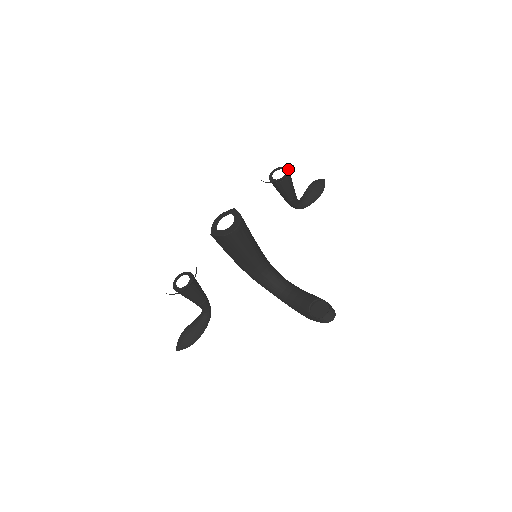
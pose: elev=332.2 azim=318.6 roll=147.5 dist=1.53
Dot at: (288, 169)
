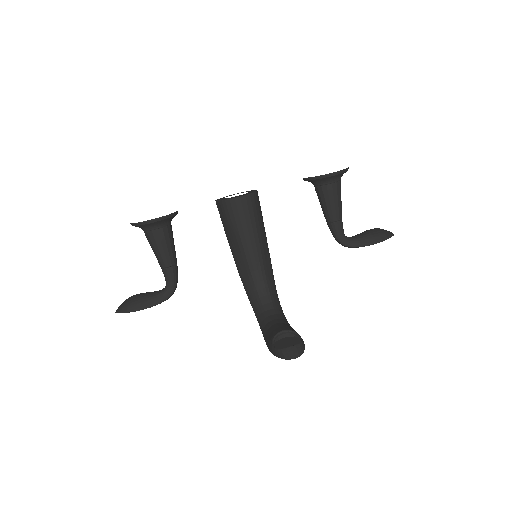
Dot at: (340, 180)
